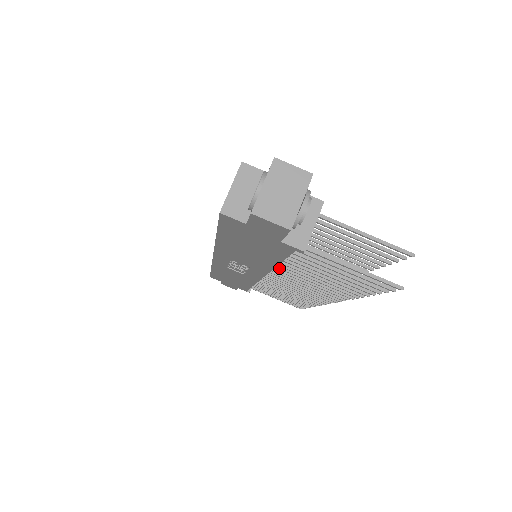
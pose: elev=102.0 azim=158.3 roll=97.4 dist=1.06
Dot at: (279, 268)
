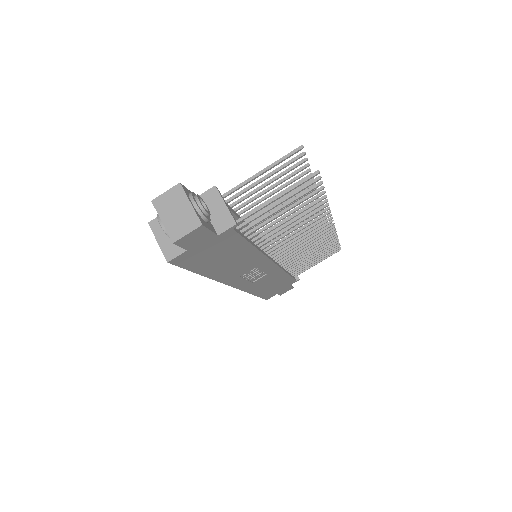
Dot at: (266, 247)
